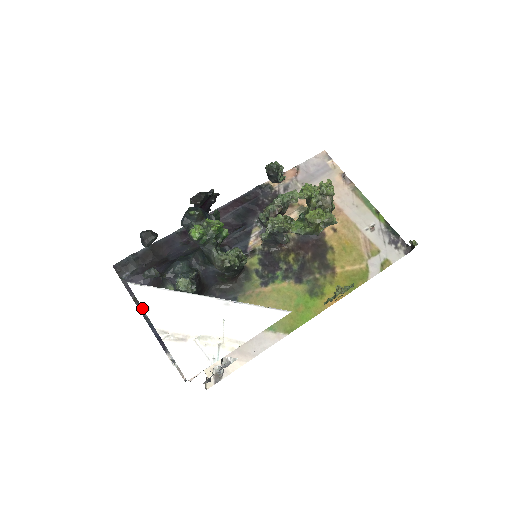
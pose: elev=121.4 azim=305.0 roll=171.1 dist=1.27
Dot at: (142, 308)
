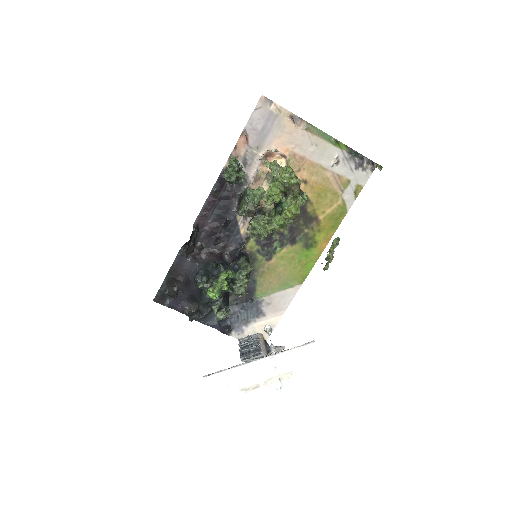
Dot at: occluded
